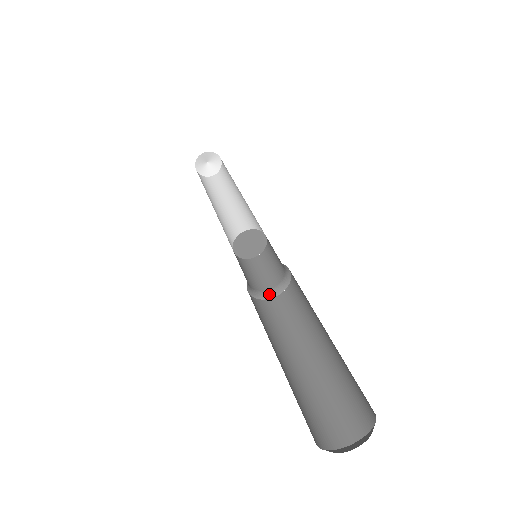
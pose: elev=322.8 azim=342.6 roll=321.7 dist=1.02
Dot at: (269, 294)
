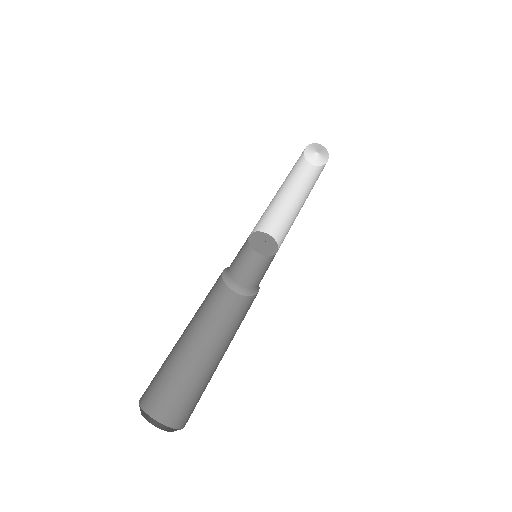
Dot at: (250, 292)
